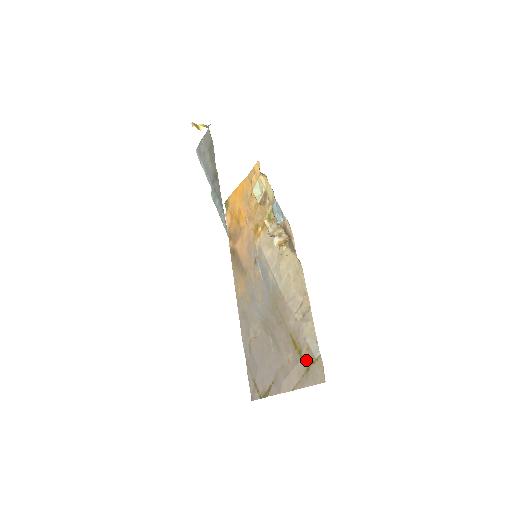
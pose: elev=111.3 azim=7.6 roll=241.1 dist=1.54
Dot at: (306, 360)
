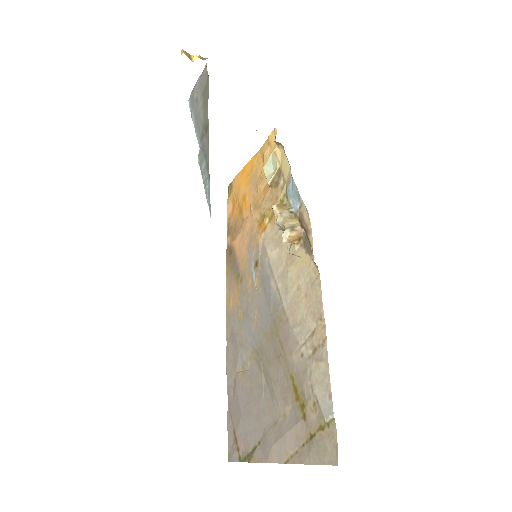
Dot at: (311, 421)
